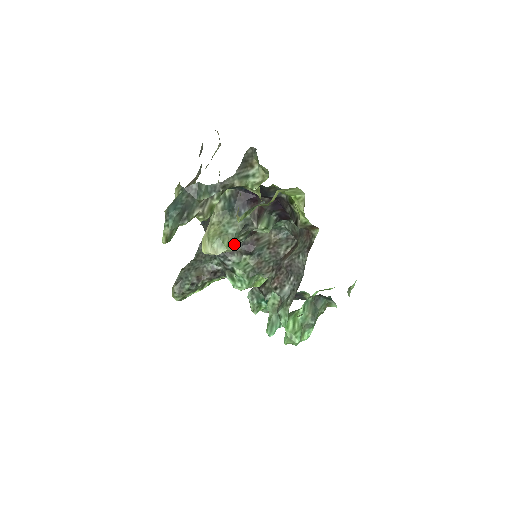
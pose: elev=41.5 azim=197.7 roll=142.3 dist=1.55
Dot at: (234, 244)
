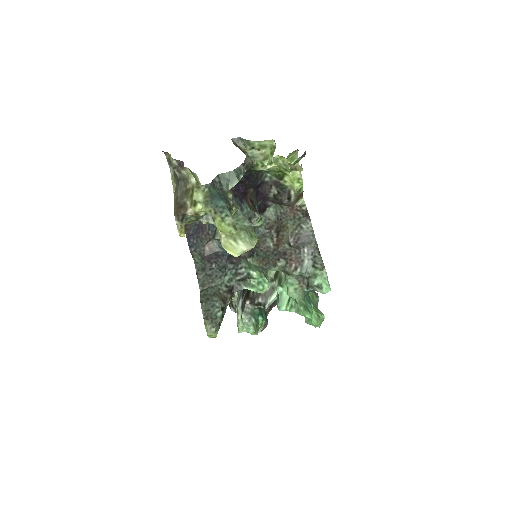
Dot at: (255, 236)
